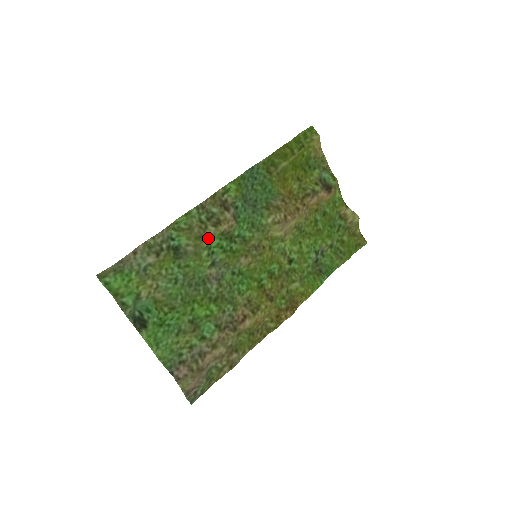
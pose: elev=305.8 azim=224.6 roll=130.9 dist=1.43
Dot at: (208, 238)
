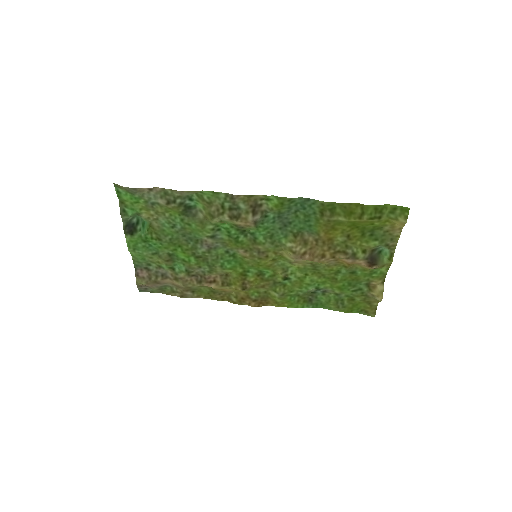
Dot at: (219, 220)
